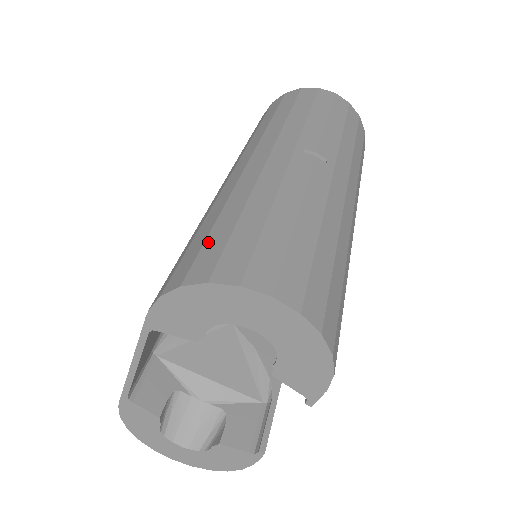
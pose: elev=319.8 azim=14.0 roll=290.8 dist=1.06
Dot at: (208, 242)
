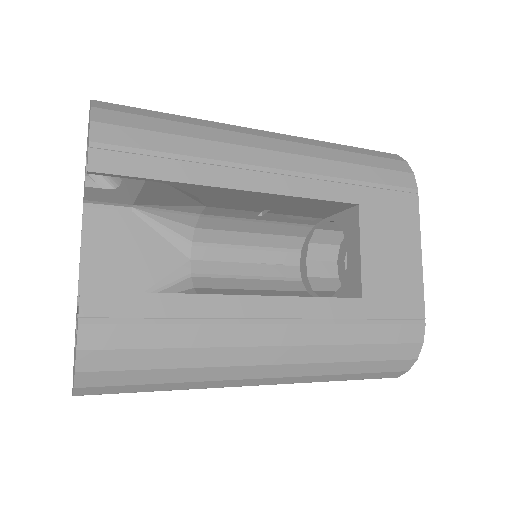
Dot at: occluded
